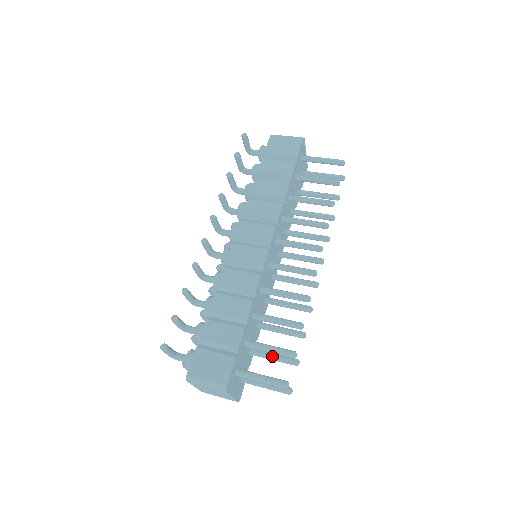
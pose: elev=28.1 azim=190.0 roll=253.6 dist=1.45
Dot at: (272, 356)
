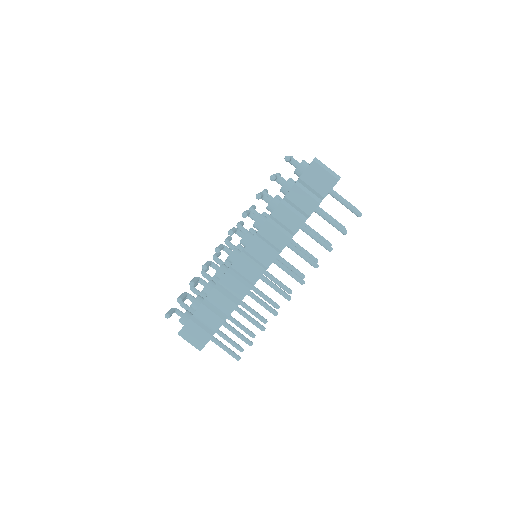
Dot at: (239, 326)
